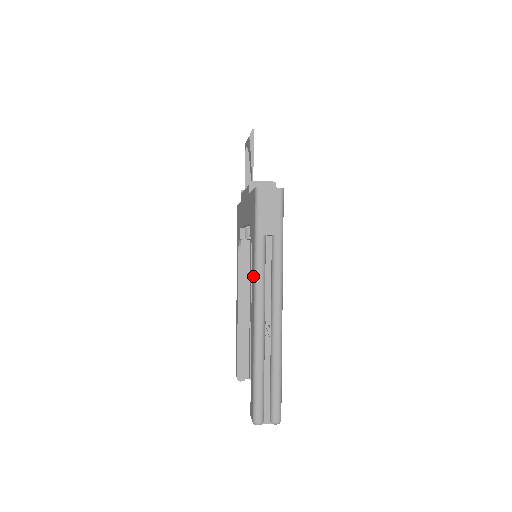
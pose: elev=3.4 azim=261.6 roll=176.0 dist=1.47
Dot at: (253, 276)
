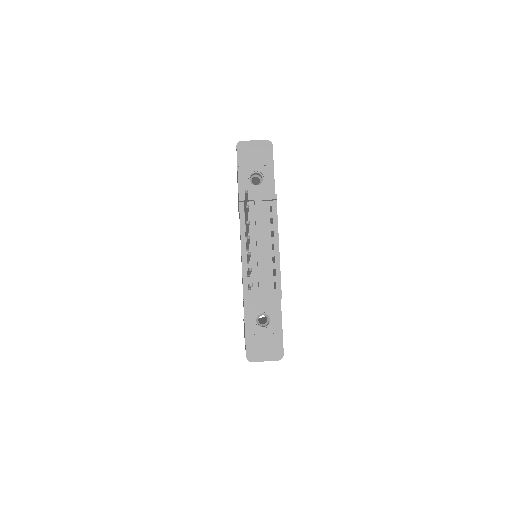
Dot at: occluded
